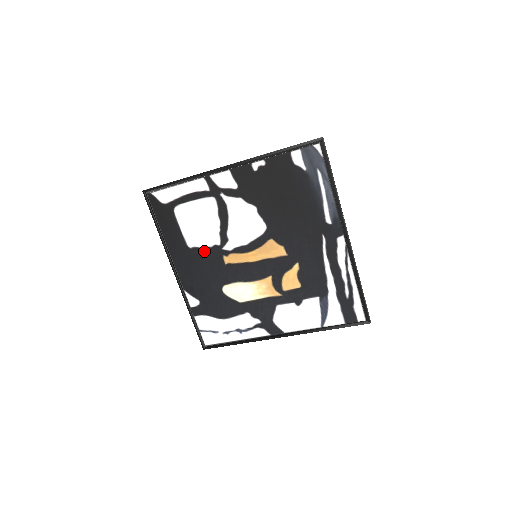
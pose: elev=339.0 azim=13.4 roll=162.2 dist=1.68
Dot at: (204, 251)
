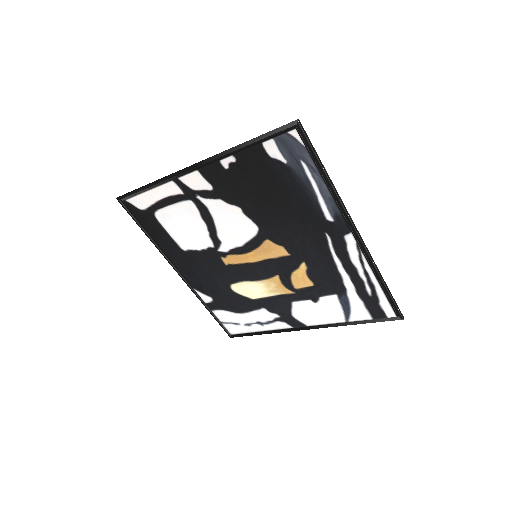
Dot at: (200, 253)
